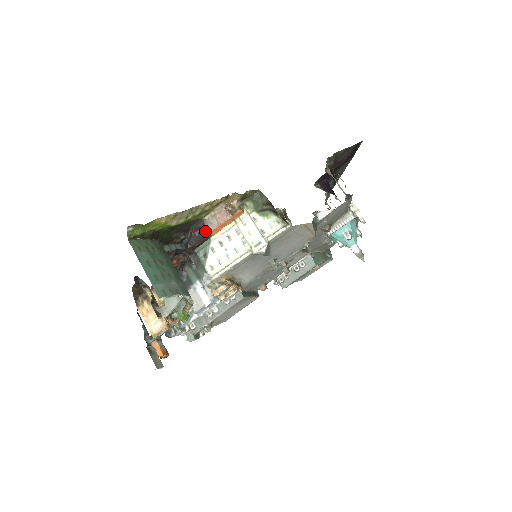
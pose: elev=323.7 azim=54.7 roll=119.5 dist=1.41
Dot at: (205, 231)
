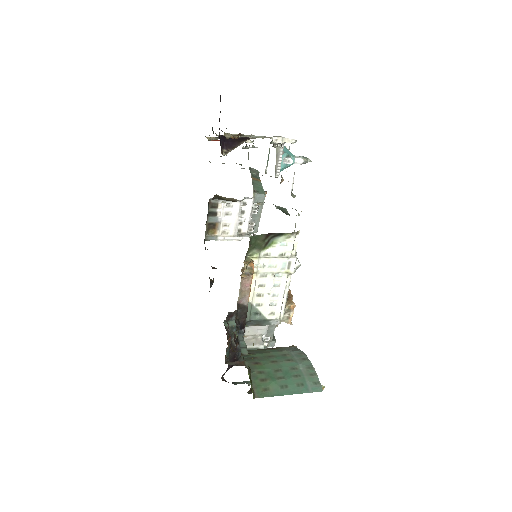
Dot at: (244, 306)
